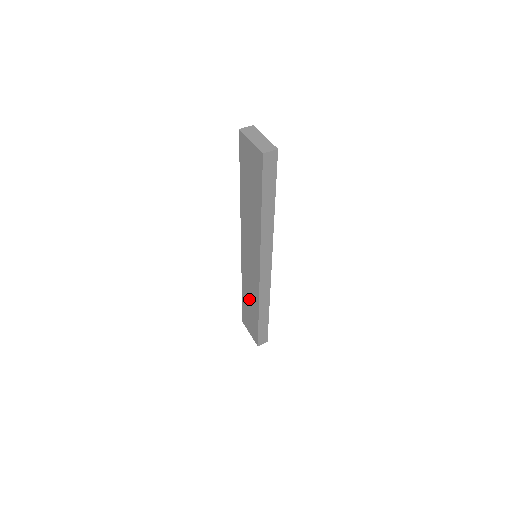
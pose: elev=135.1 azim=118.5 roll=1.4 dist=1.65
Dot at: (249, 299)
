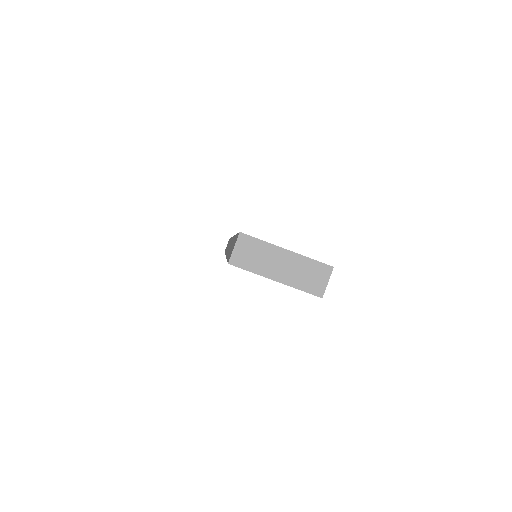
Dot at: occluded
